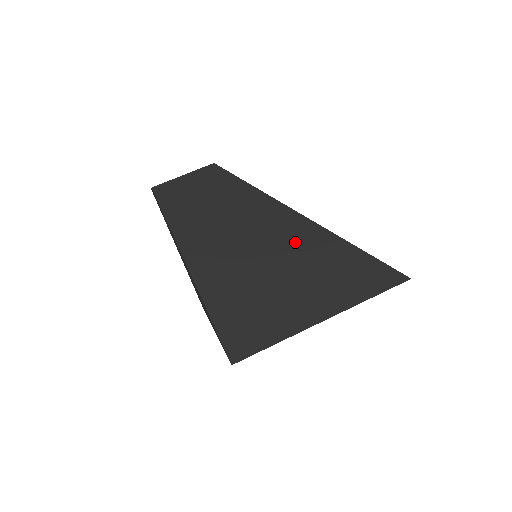
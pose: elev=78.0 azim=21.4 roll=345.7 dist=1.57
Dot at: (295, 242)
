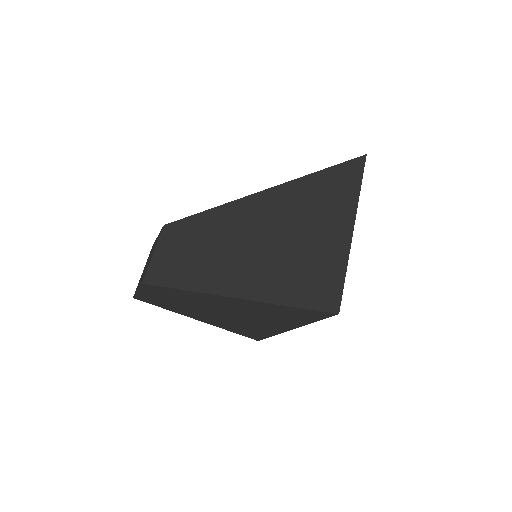
Dot at: (277, 209)
